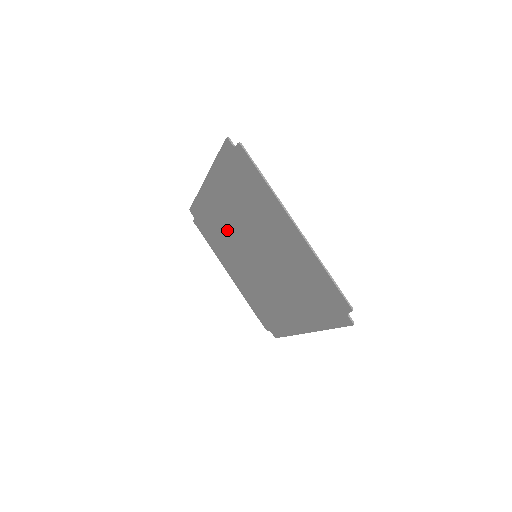
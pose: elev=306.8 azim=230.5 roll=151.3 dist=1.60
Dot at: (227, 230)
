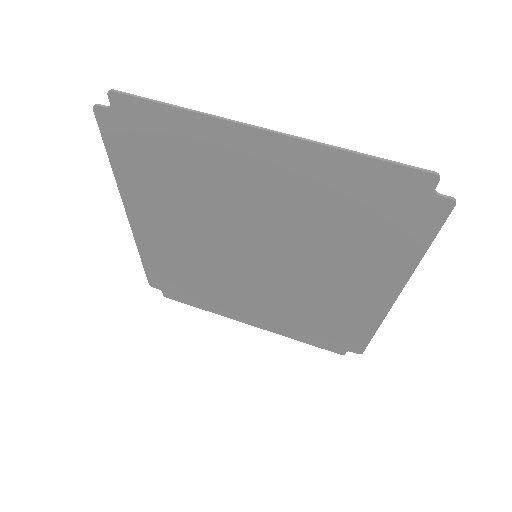
Dot at: (201, 260)
